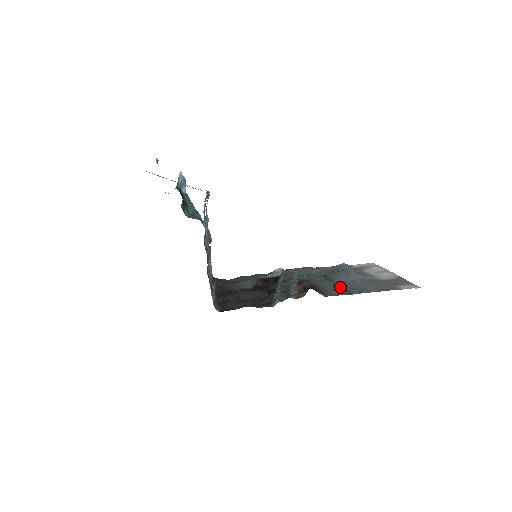
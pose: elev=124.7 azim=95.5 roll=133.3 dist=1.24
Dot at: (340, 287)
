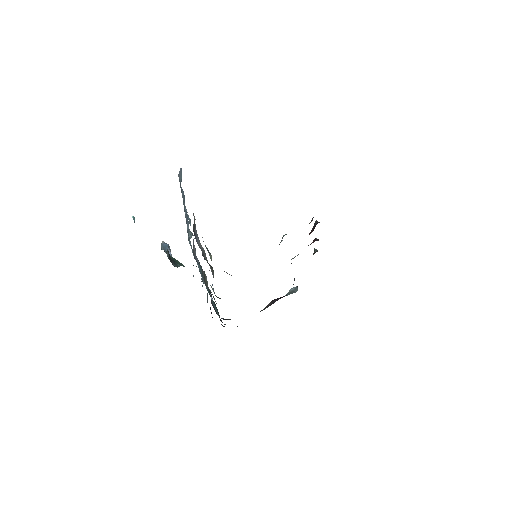
Dot at: occluded
